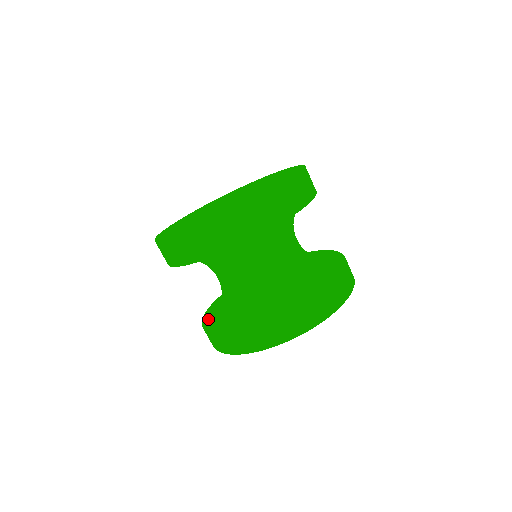
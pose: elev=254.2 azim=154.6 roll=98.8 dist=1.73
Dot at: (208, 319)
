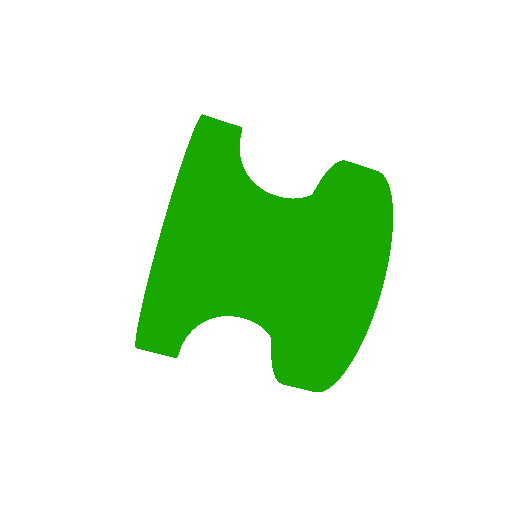
Dot at: (288, 371)
